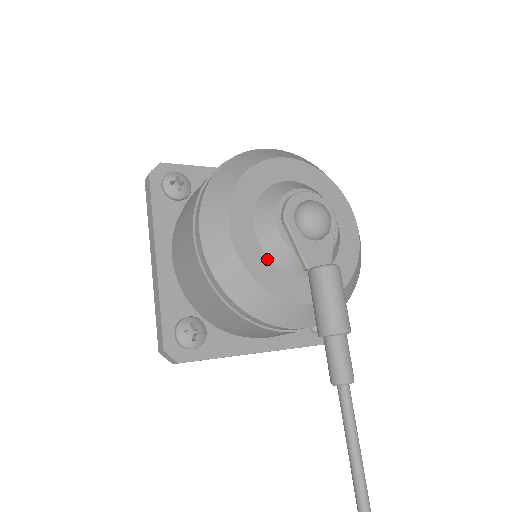
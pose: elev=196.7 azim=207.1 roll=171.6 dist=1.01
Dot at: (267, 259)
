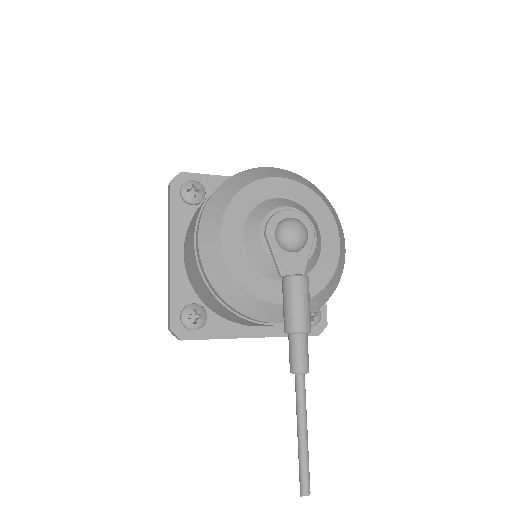
Dot at: (251, 265)
